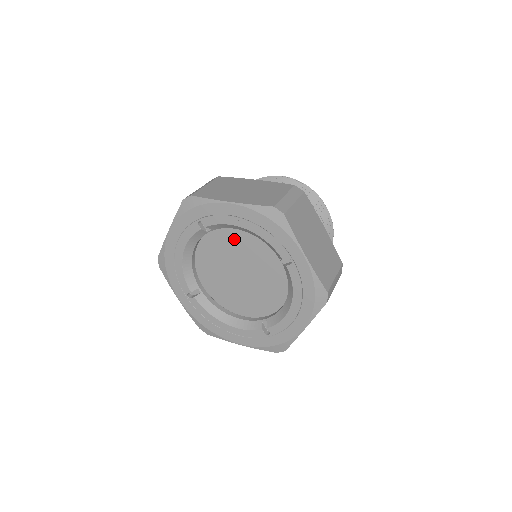
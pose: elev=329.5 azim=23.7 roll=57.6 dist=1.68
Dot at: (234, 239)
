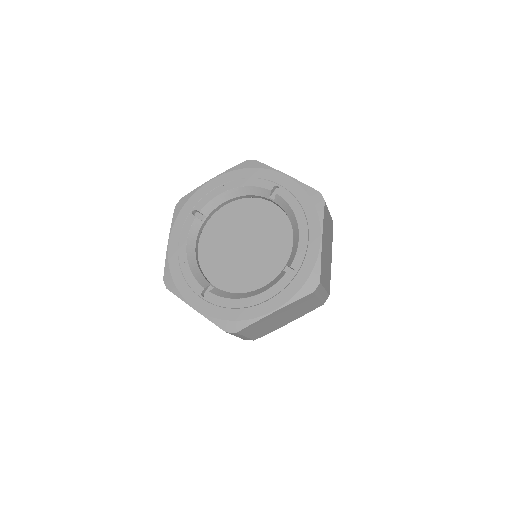
Dot at: (227, 217)
